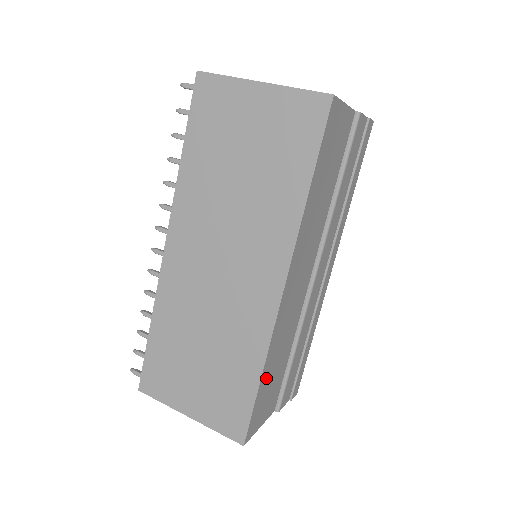
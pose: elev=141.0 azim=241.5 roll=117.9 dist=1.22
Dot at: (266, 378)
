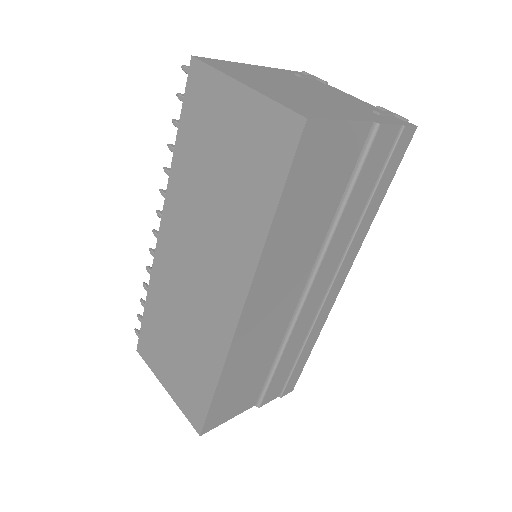
Dot at: (228, 385)
